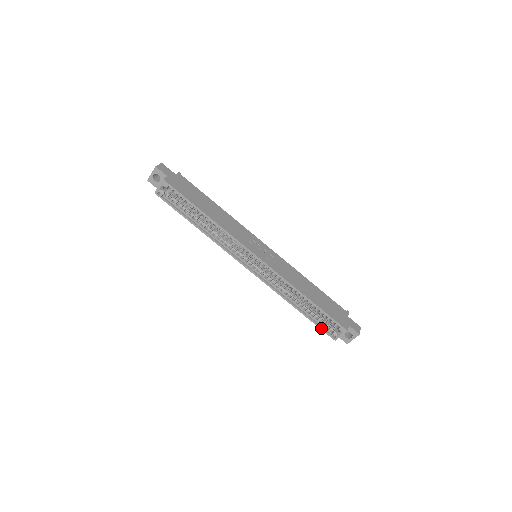
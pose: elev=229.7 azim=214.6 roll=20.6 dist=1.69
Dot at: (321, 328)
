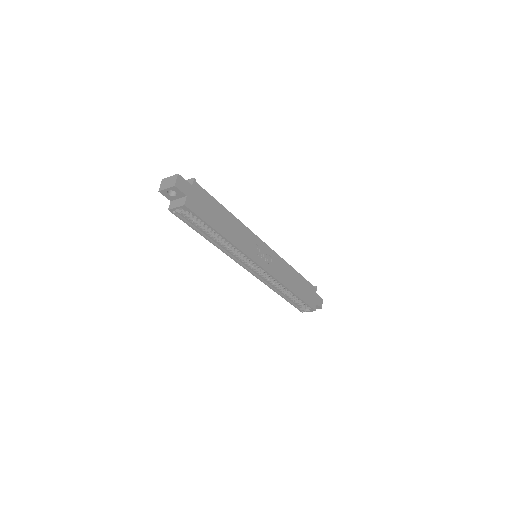
Dot at: (295, 306)
